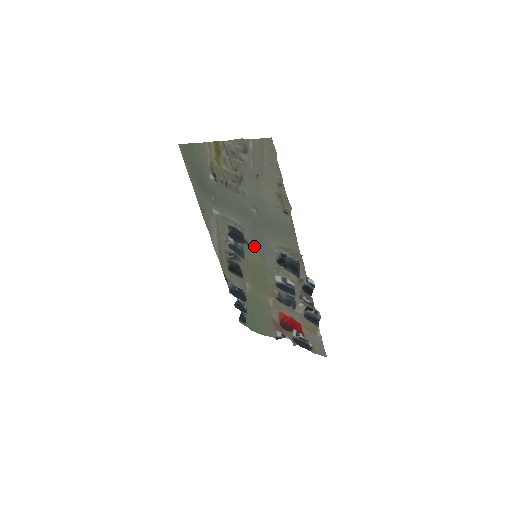
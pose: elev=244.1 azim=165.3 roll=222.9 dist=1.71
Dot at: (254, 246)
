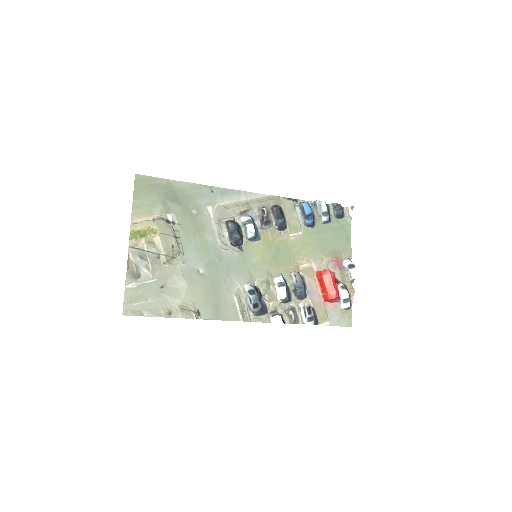
Dot at: (243, 259)
